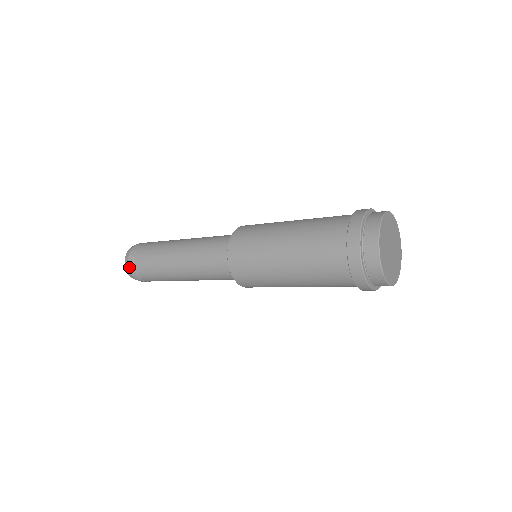
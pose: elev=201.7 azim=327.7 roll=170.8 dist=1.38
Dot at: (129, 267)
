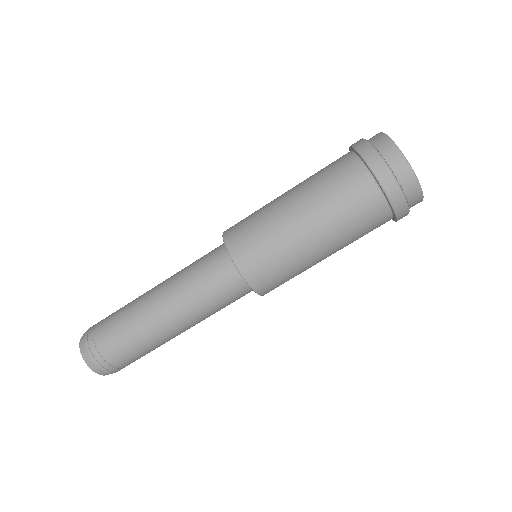
Dot at: (91, 356)
